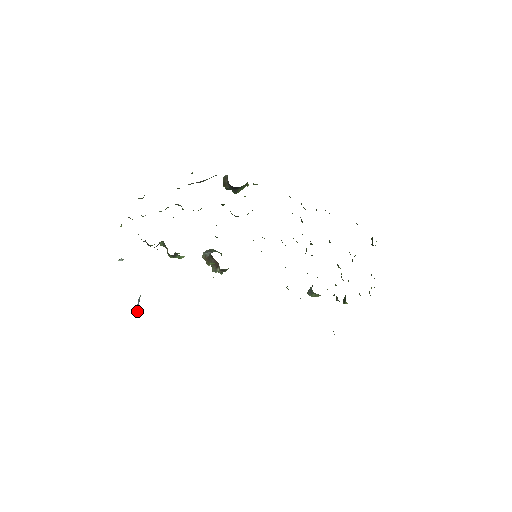
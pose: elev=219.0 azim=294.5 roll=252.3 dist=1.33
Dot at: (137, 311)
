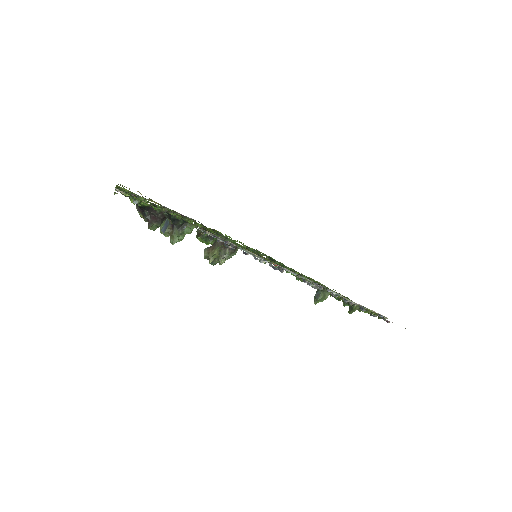
Dot at: (167, 224)
